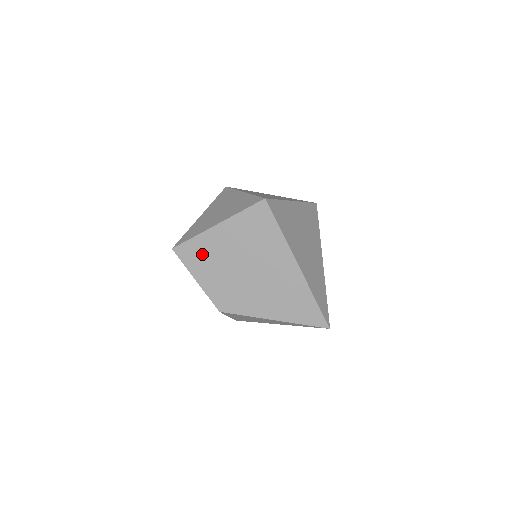
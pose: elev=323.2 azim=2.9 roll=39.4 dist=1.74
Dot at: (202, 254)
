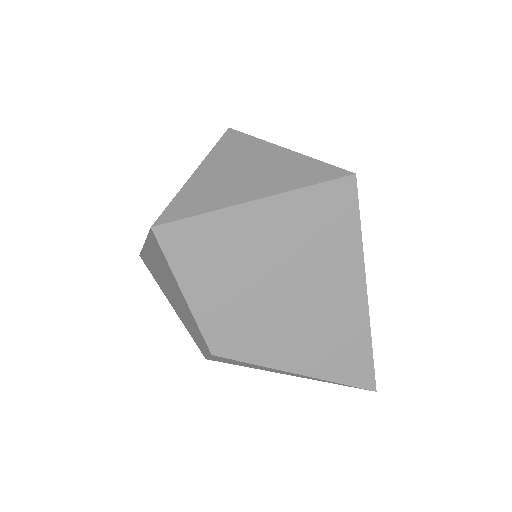
Dot at: (211, 249)
